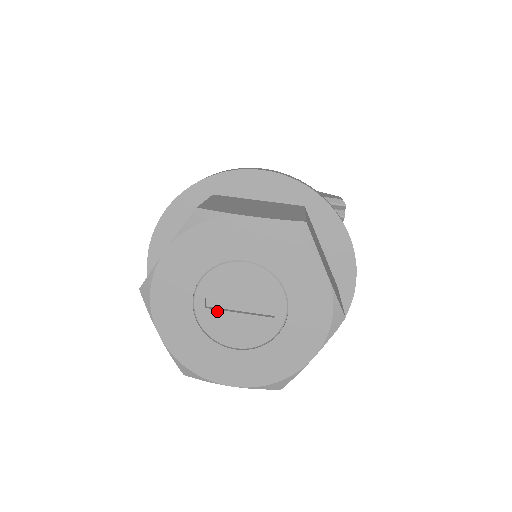
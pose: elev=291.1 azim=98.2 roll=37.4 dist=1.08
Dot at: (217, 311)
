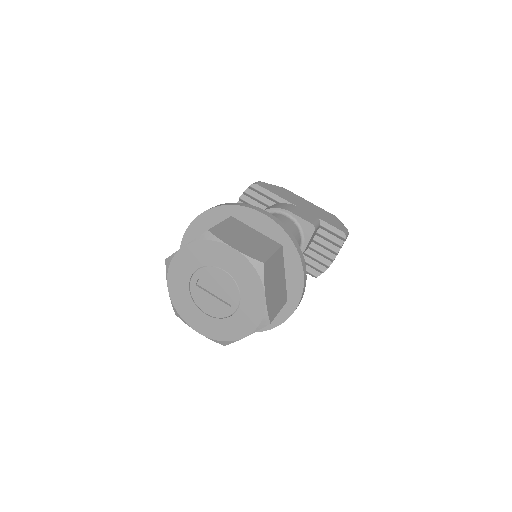
Dot at: (201, 290)
